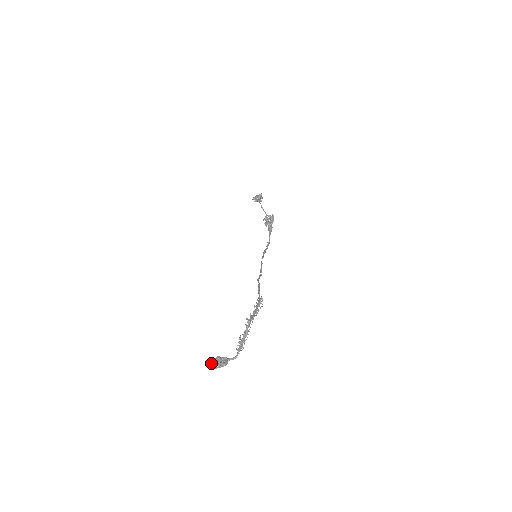
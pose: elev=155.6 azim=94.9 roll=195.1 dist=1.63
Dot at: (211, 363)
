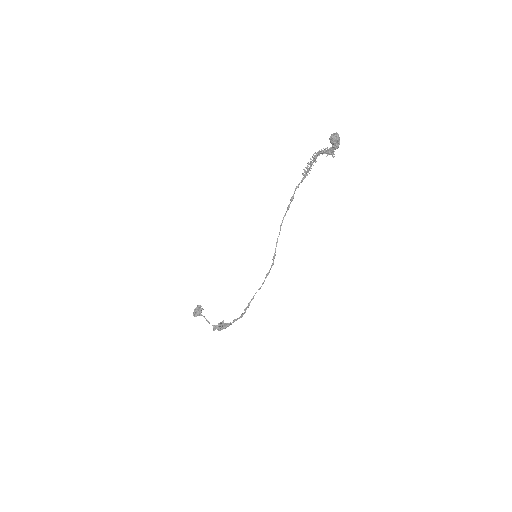
Dot at: (332, 137)
